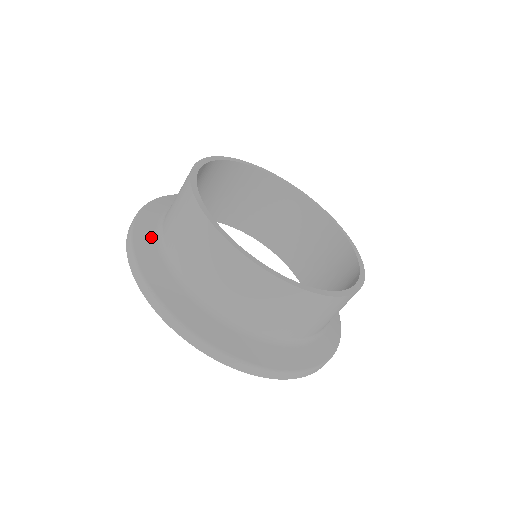
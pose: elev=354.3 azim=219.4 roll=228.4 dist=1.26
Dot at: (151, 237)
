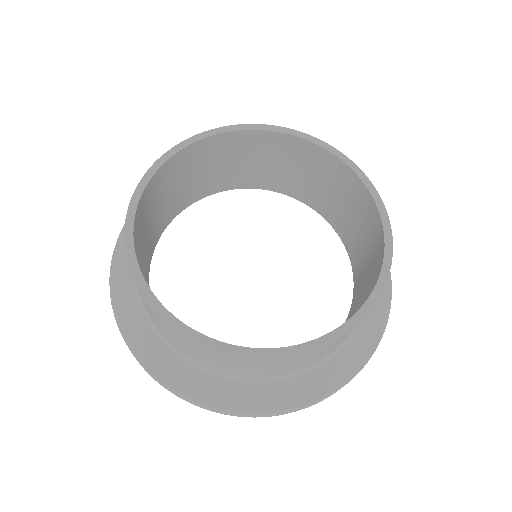
Dot at: occluded
